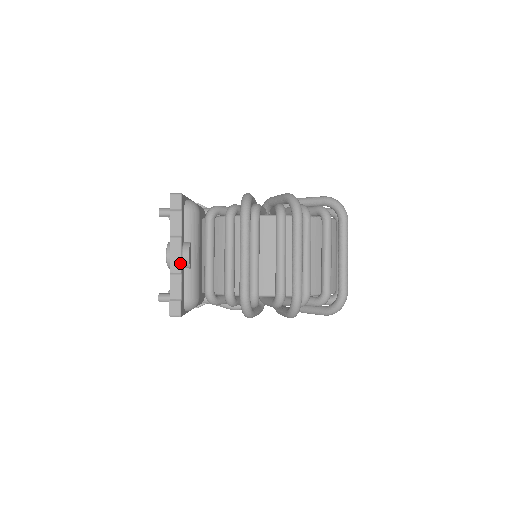
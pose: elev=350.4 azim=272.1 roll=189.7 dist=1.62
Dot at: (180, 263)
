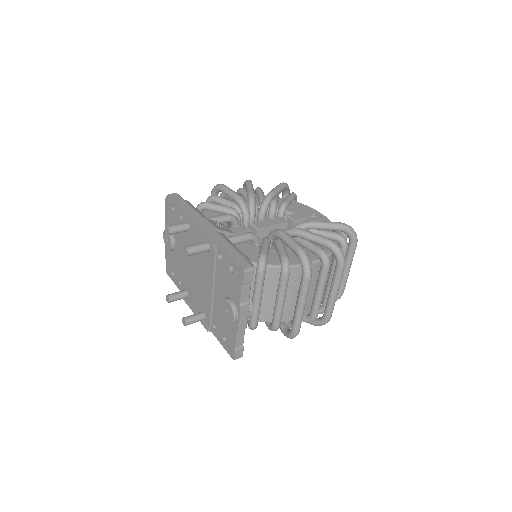
Dot at: occluded
